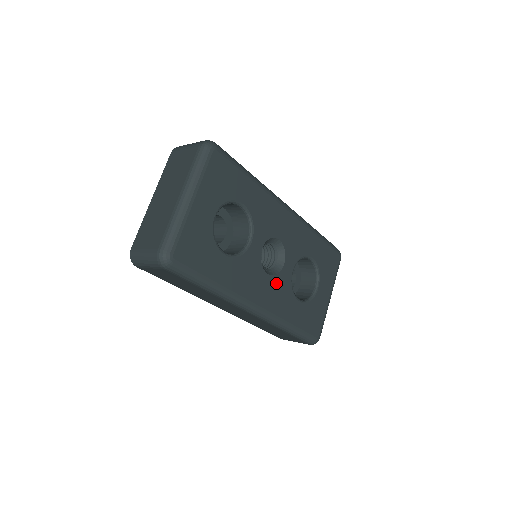
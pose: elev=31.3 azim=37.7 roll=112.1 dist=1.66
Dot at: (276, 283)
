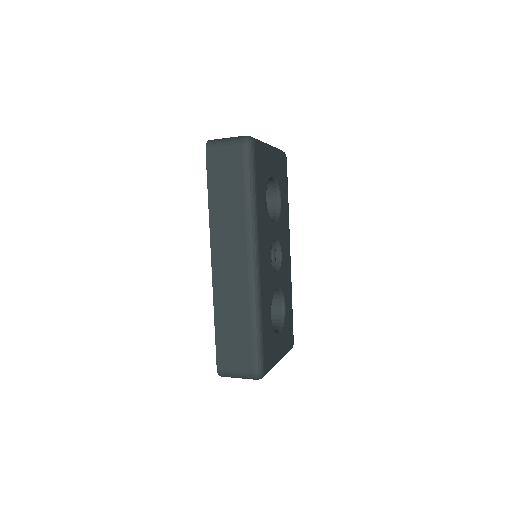
Dot at: (270, 272)
